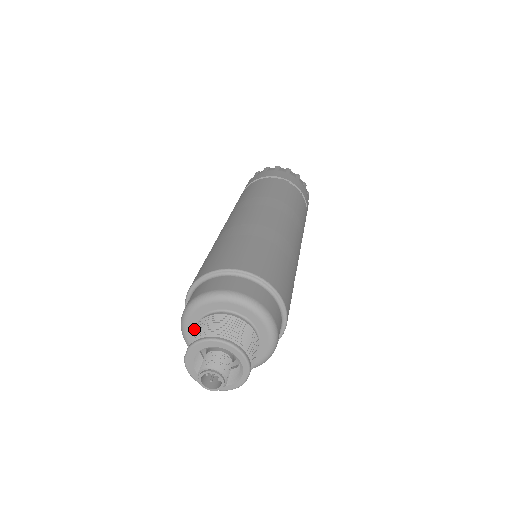
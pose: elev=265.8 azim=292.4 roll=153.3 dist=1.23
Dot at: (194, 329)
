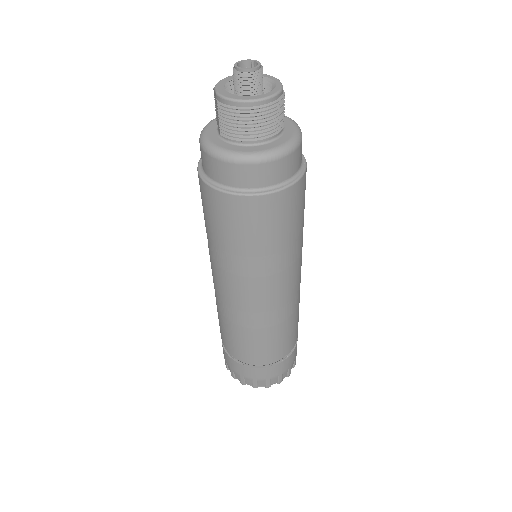
Dot at: (217, 137)
